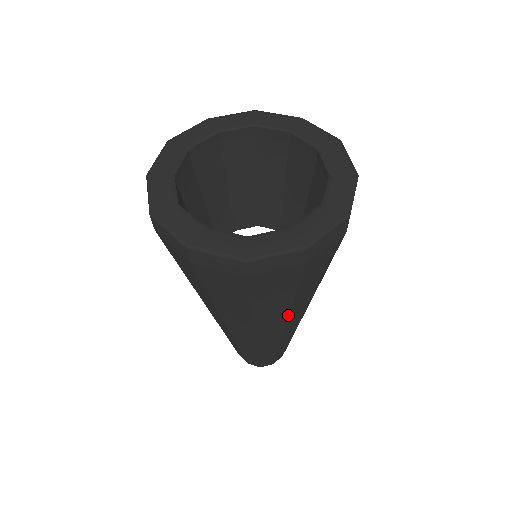
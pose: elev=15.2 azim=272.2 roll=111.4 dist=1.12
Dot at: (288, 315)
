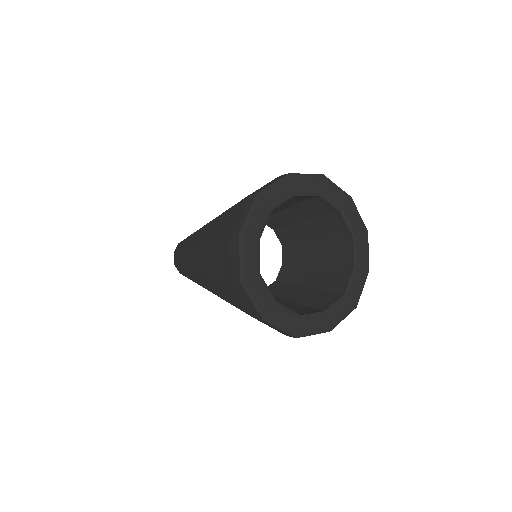
Dot at: occluded
